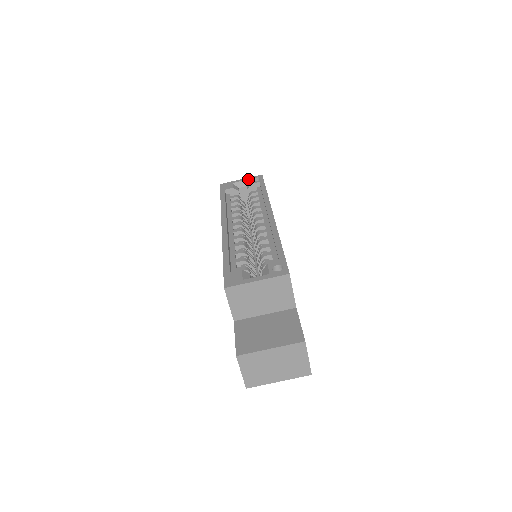
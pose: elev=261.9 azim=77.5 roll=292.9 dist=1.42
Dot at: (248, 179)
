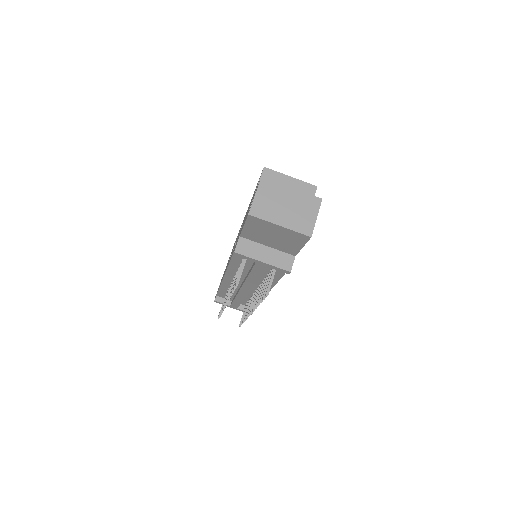
Dot at: occluded
